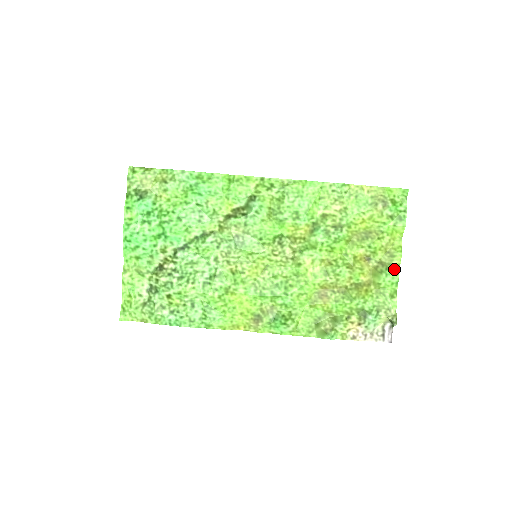
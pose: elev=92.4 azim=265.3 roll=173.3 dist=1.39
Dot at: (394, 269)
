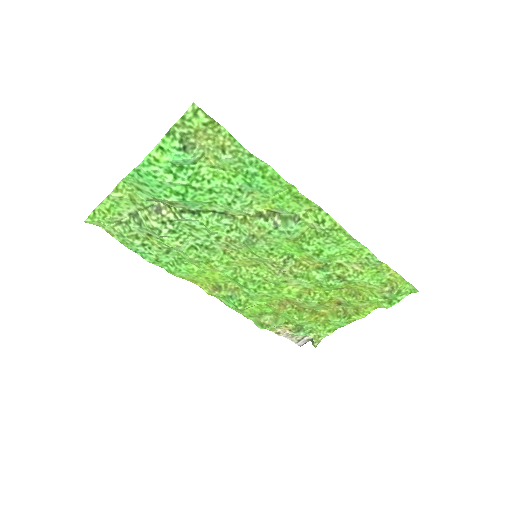
Dot at: (349, 320)
